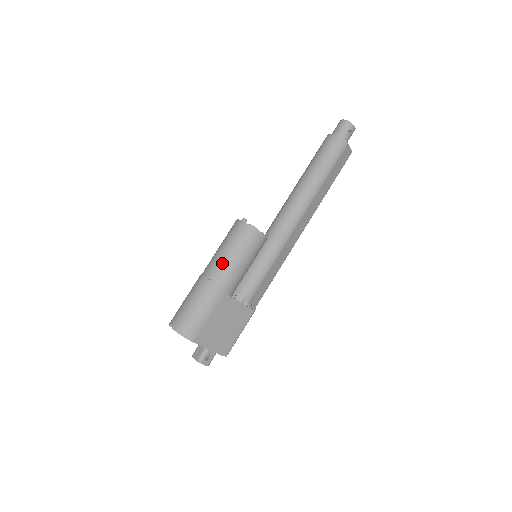
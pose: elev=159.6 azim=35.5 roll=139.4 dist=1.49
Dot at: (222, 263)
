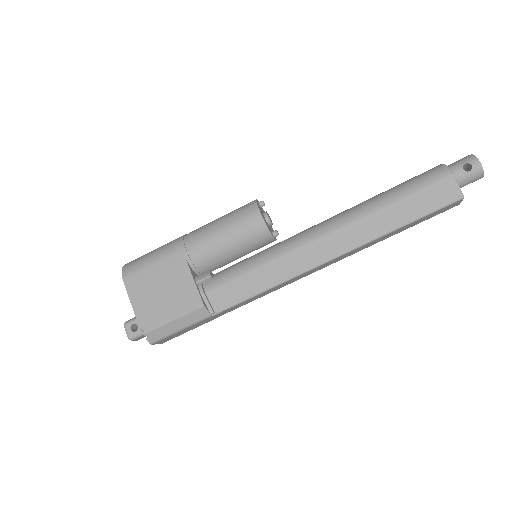
Dot at: (206, 225)
